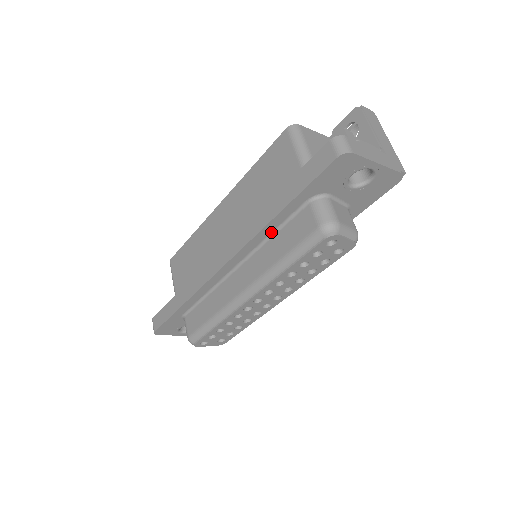
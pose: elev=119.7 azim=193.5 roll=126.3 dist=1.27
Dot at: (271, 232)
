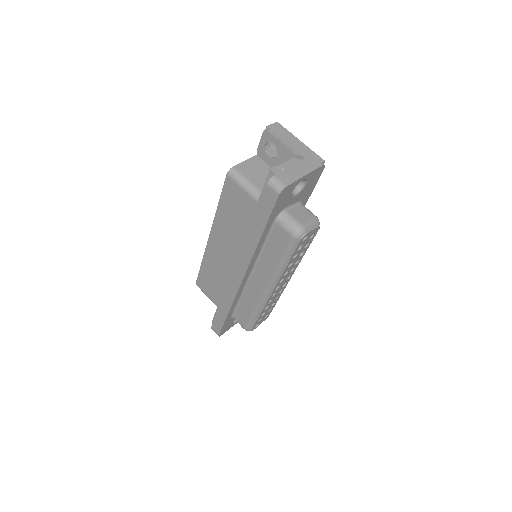
Dot at: (261, 248)
